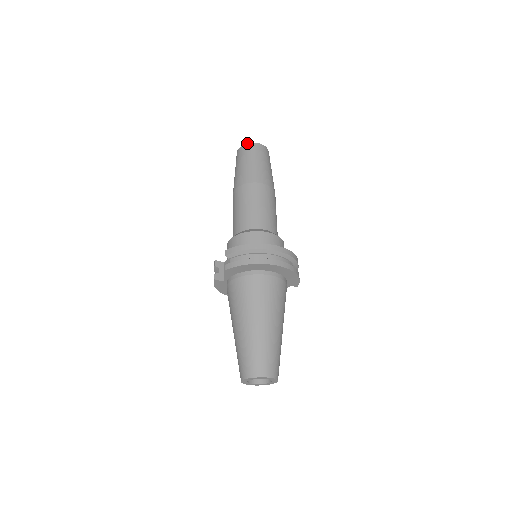
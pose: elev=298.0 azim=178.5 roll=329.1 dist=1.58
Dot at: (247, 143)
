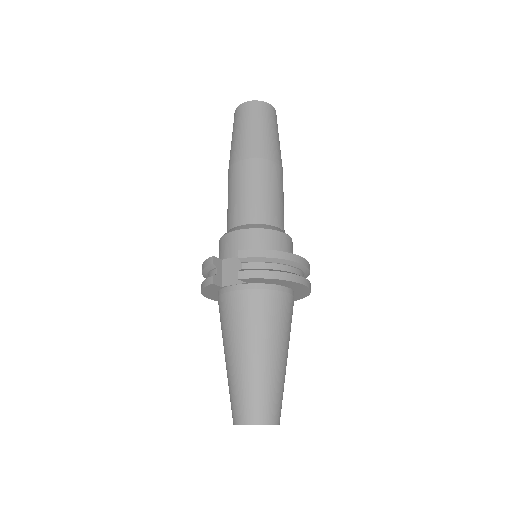
Dot at: occluded
